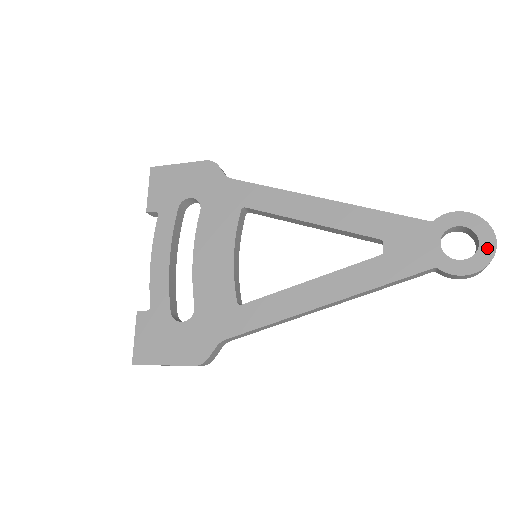
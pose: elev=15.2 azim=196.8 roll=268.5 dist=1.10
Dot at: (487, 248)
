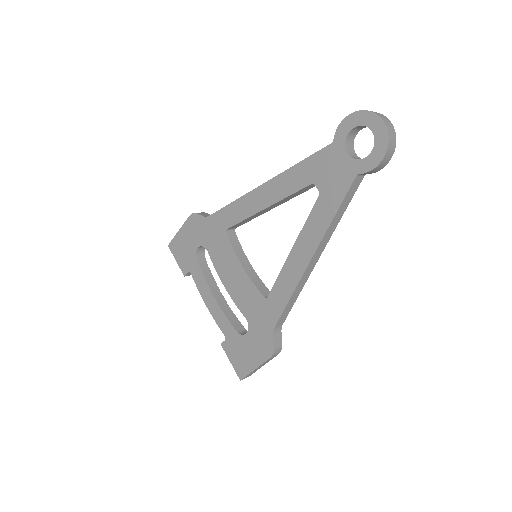
Dot at: (379, 130)
